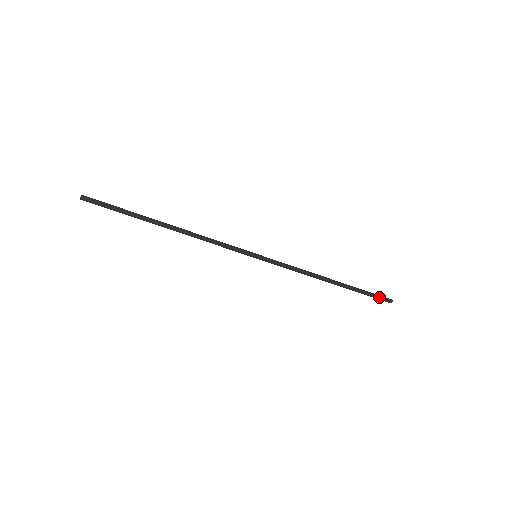
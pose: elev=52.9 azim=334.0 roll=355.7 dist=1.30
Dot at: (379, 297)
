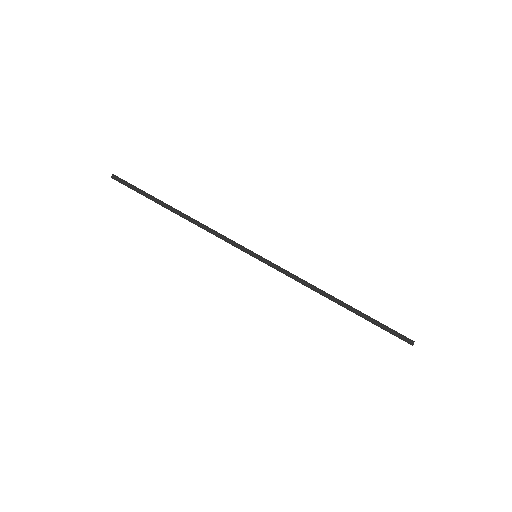
Dot at: (396, 333)
